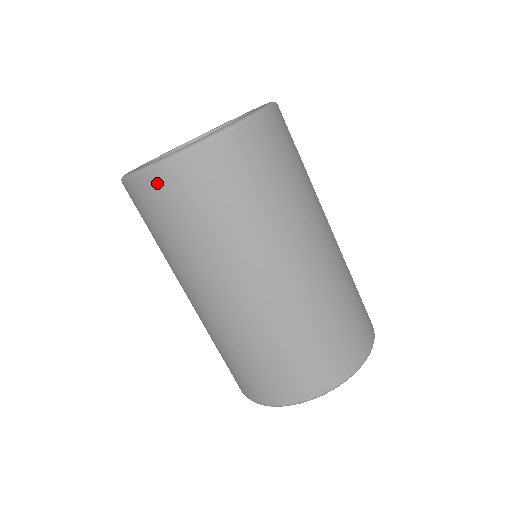
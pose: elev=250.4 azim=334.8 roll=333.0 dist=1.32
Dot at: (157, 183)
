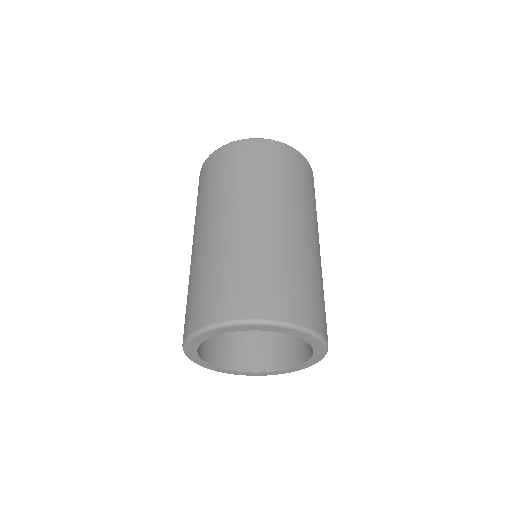
Dot at: (199, 179)
